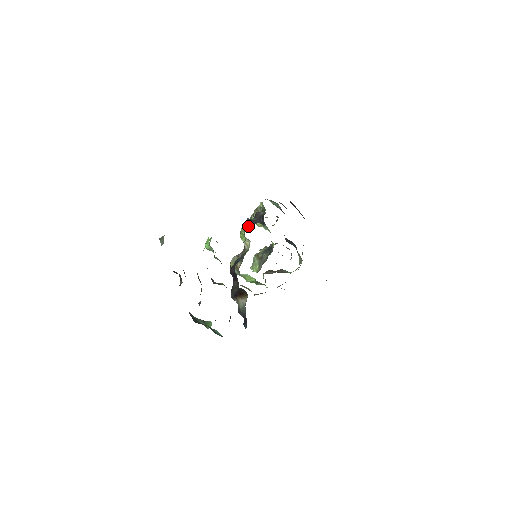
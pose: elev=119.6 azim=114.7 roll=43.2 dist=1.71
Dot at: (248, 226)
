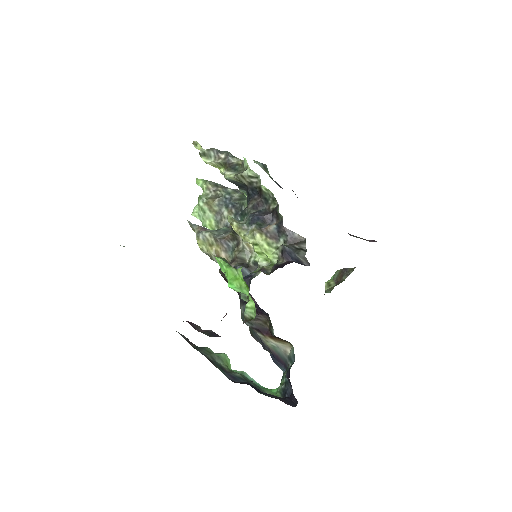
Dot at: (270, 242)
